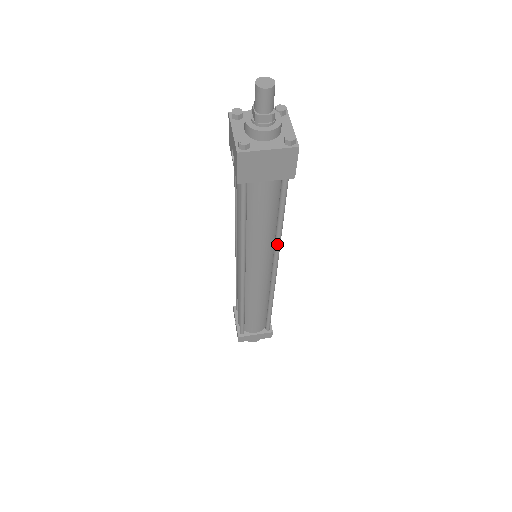
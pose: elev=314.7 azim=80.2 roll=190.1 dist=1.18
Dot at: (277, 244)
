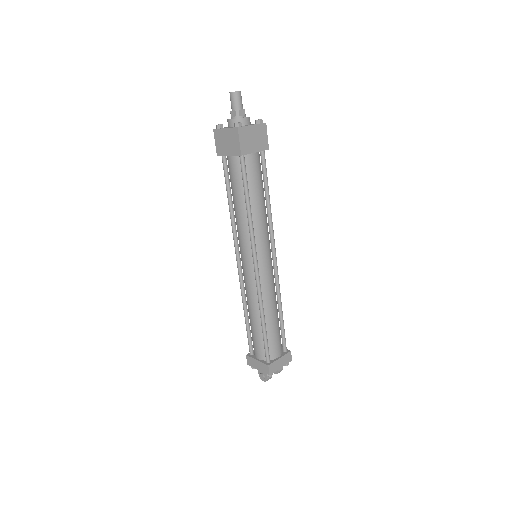
Dot at: (249, 229)
